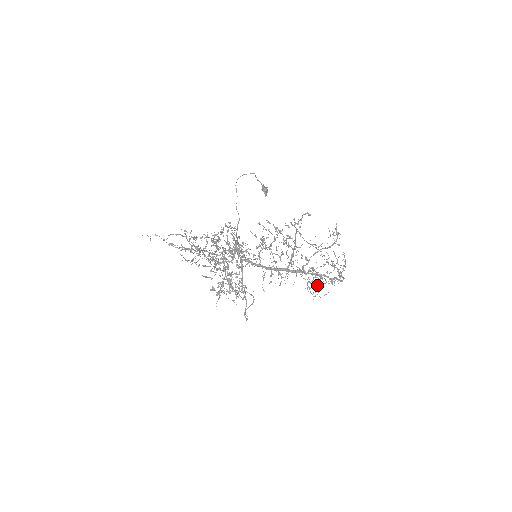
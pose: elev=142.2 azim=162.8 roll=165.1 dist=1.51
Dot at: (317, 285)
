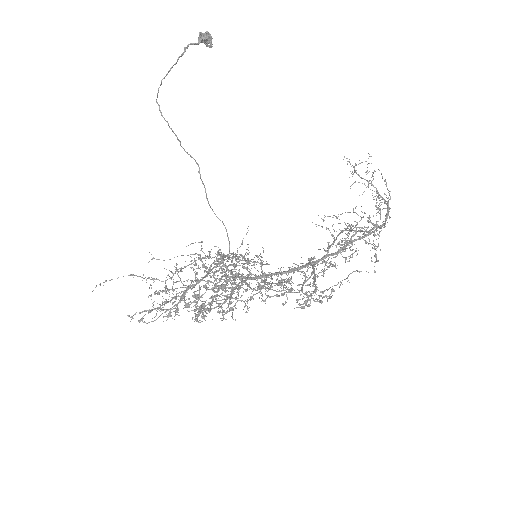
Dot at: (350, 227)
